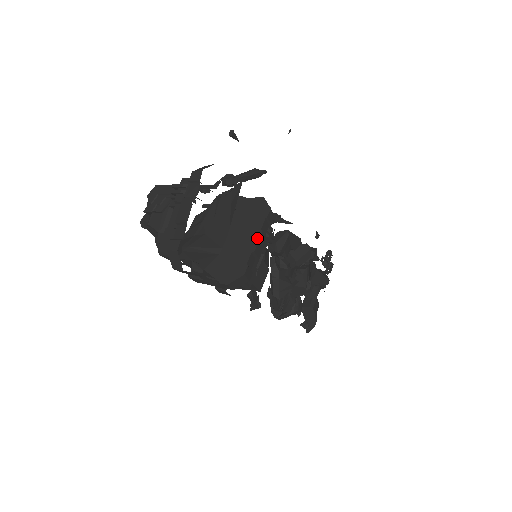
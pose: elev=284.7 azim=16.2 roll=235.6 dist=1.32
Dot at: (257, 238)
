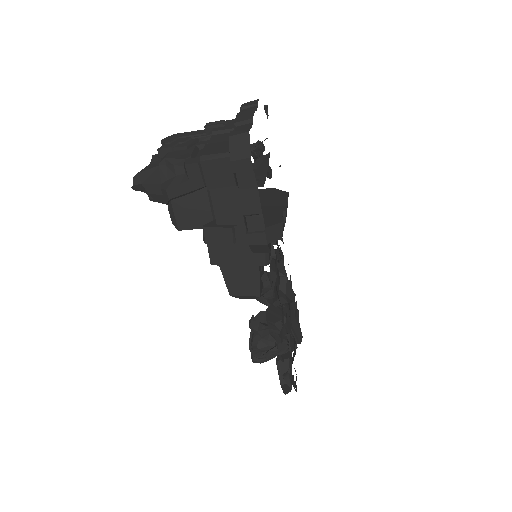
Dot at: (284, 204)
